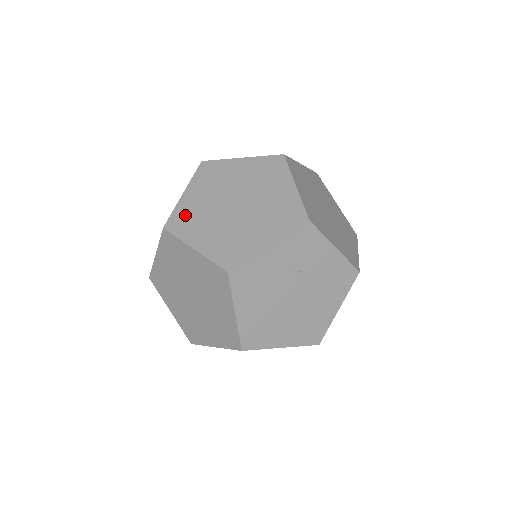
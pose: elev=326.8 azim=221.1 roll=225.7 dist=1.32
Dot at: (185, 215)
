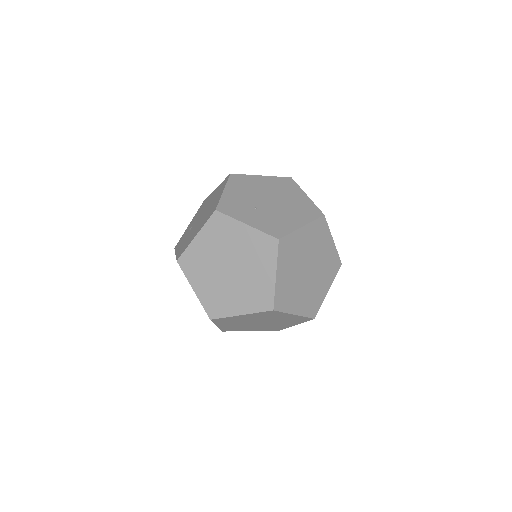
Dot at: (283, 293)
